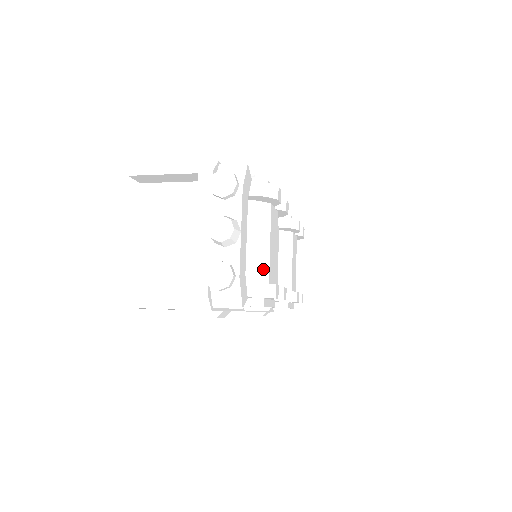
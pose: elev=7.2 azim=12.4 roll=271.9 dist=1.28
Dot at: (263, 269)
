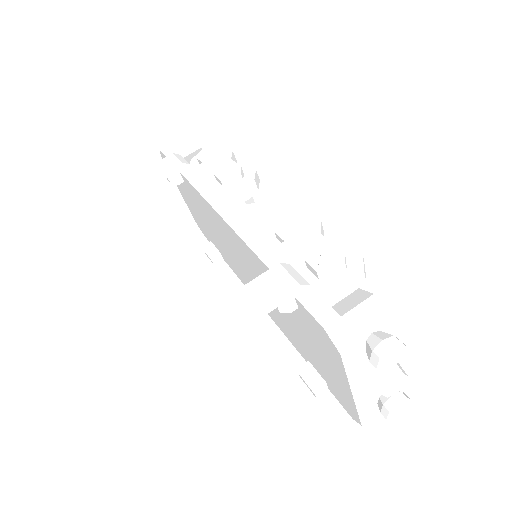
Dot at: occluded
